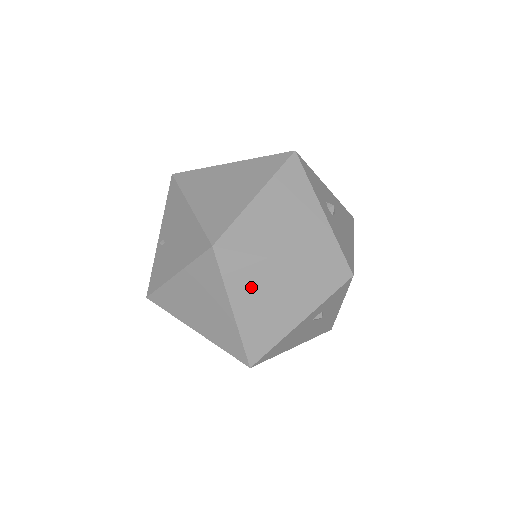
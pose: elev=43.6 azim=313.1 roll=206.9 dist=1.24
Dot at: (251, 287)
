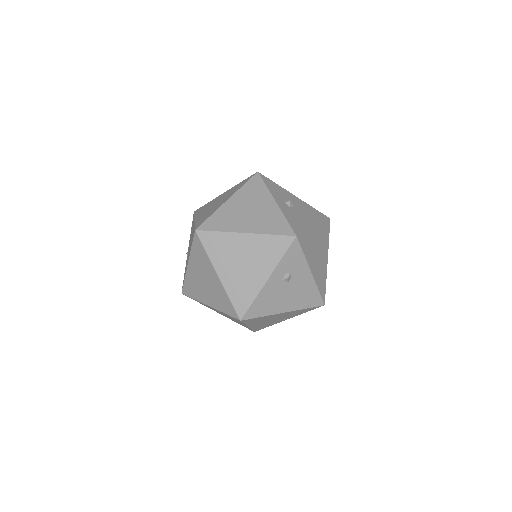
Dot at: (226, 255)
